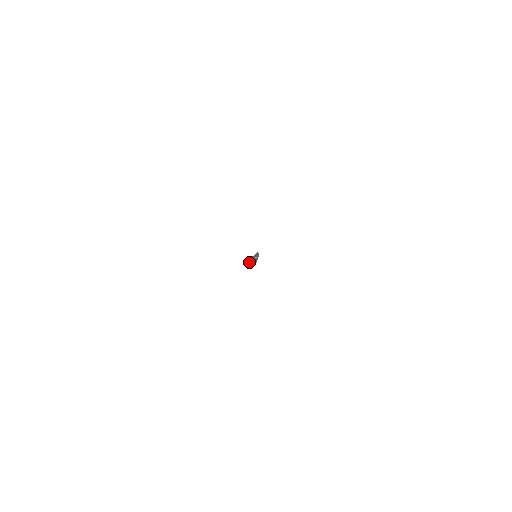
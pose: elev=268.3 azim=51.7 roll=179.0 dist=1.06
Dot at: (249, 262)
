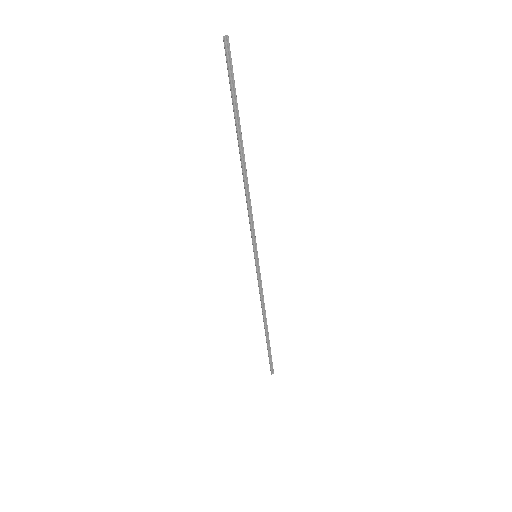
Dot at: (224, 36)
